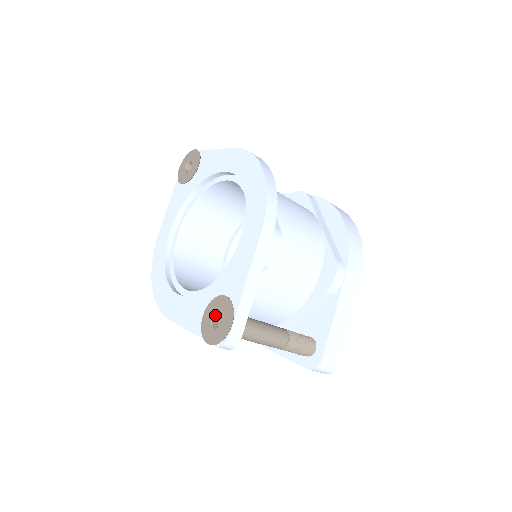
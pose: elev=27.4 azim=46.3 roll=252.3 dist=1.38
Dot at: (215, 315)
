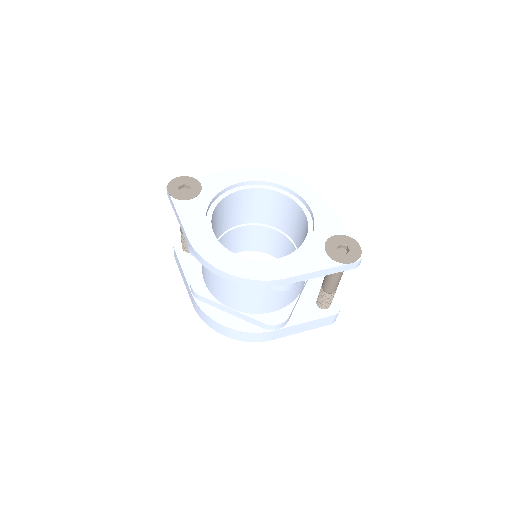
Dot at: (337, 249)
